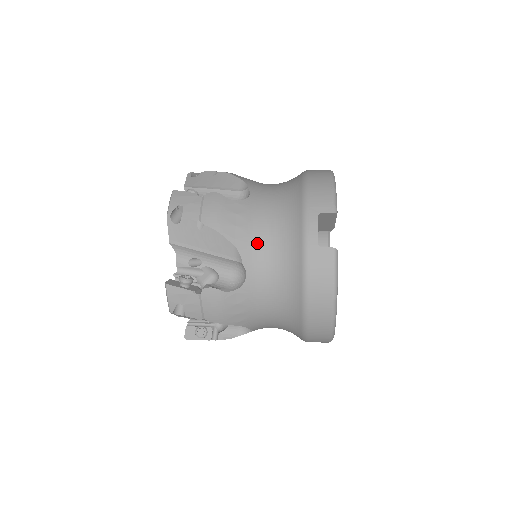
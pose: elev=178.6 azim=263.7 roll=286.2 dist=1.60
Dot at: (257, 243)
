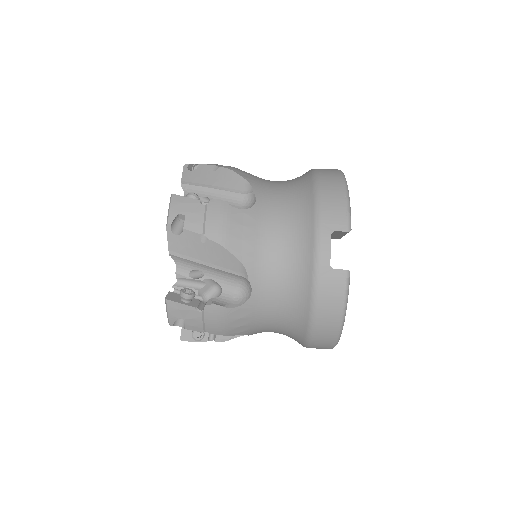
Dot at: (264, 258)
